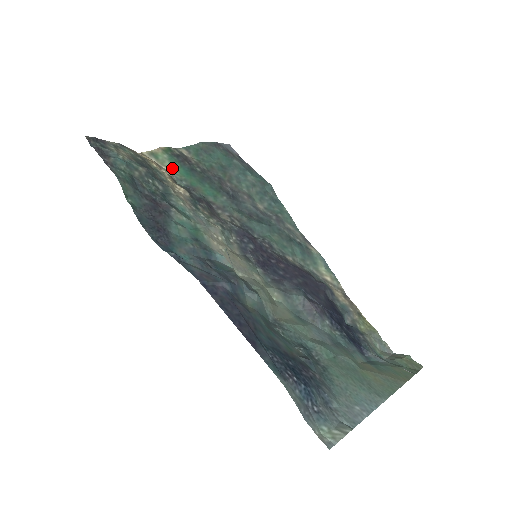
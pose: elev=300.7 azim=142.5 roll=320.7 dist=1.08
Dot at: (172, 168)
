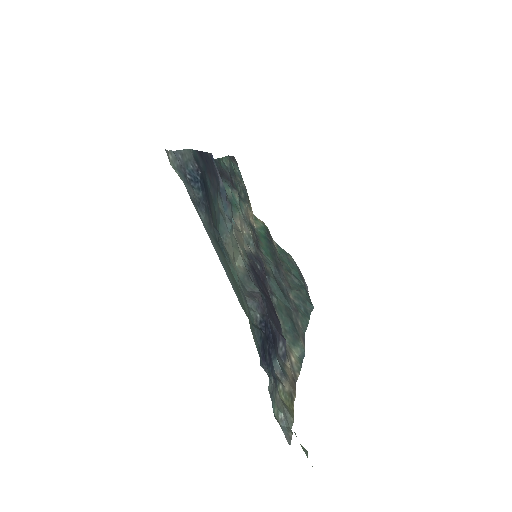
Dot at: (258, 228)
